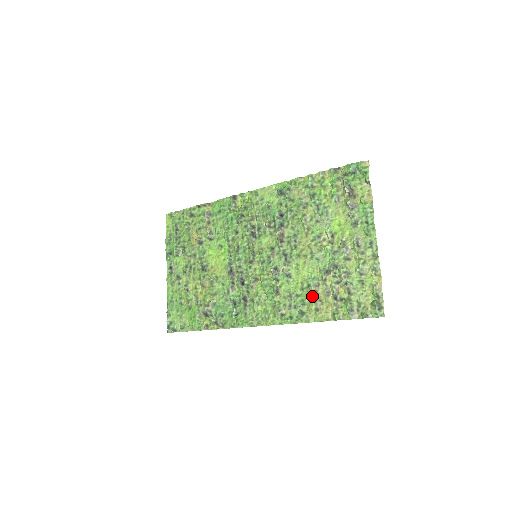
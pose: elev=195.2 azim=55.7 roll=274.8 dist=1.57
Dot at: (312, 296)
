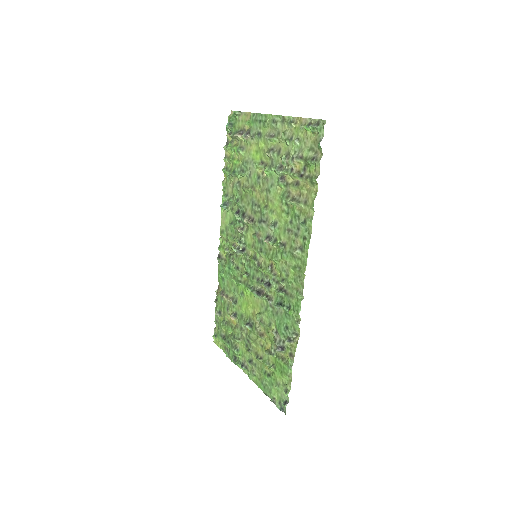
Dot at: (293, 203)
